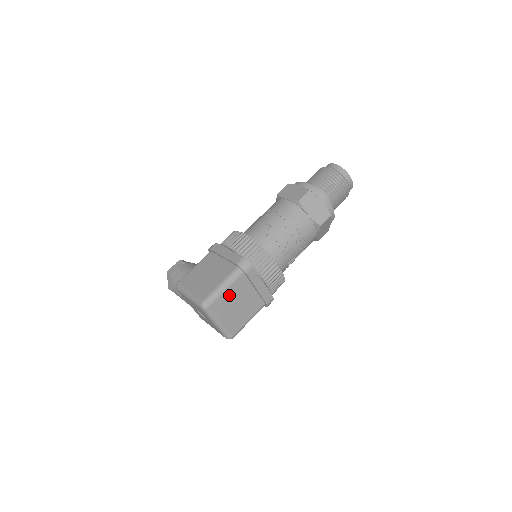
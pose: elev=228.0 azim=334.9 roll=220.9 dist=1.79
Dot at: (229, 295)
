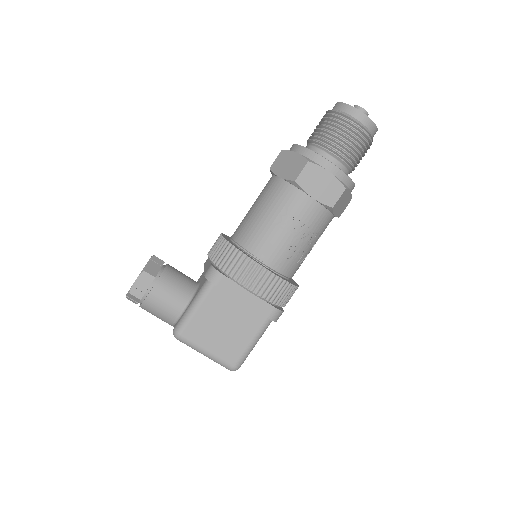
Dot at: occluded
